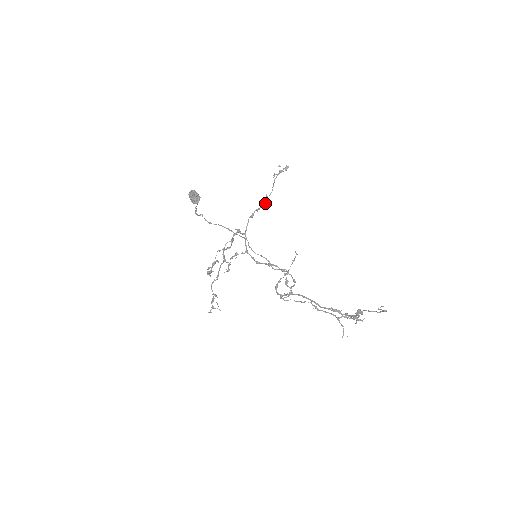
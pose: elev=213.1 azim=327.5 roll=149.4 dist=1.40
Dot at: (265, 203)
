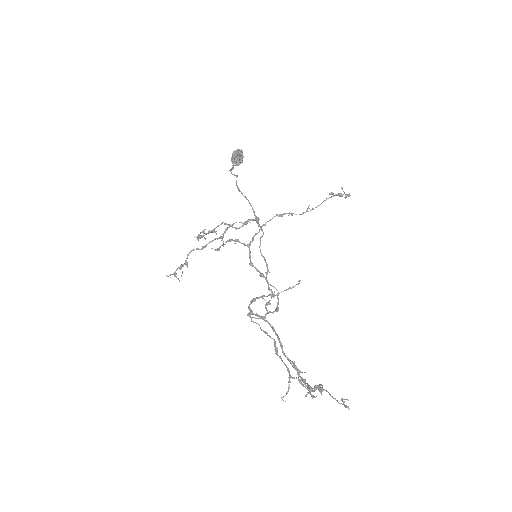
Dot at: (302, 213)
